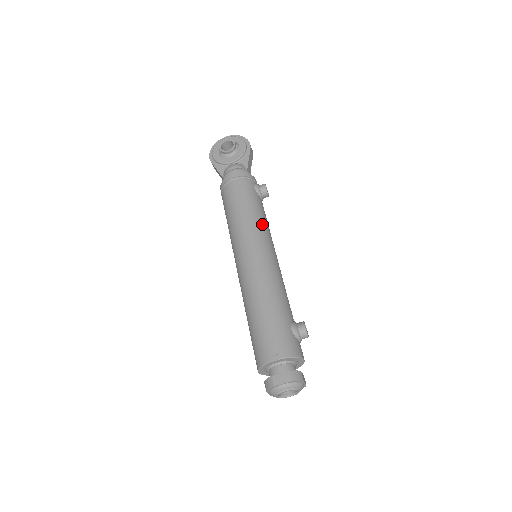
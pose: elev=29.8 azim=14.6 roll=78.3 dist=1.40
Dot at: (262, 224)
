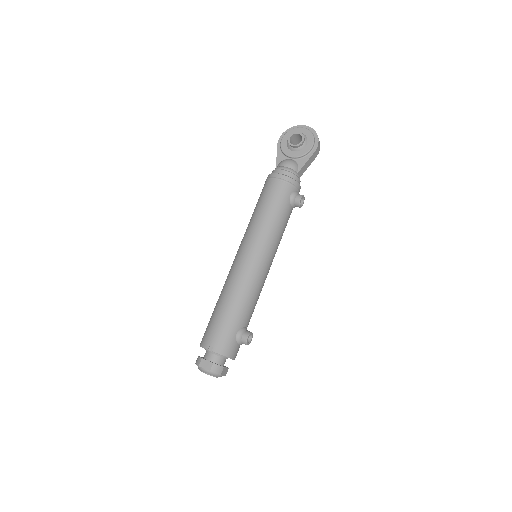
Dot at: (273, 235)
